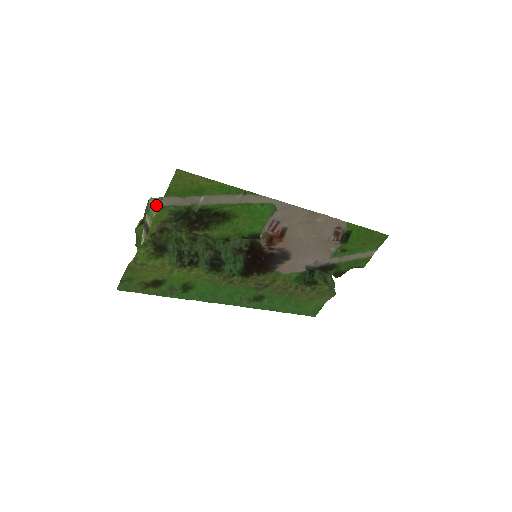
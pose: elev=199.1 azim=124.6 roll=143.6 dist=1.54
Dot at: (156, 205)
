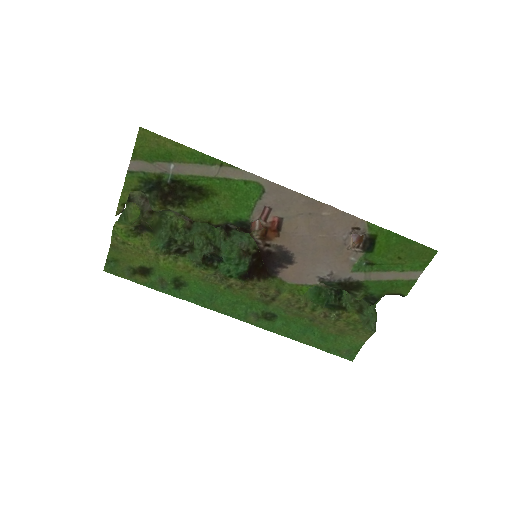
Dot at: occluded
